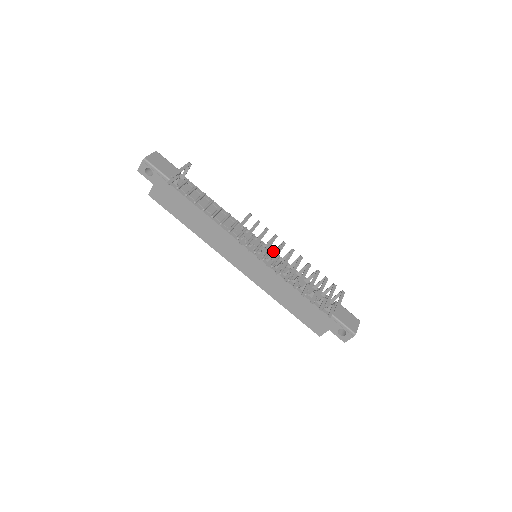
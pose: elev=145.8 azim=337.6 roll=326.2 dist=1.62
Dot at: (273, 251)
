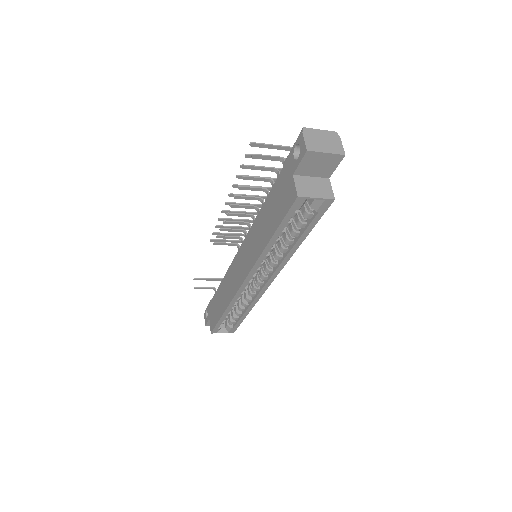
Dot at: occluded
